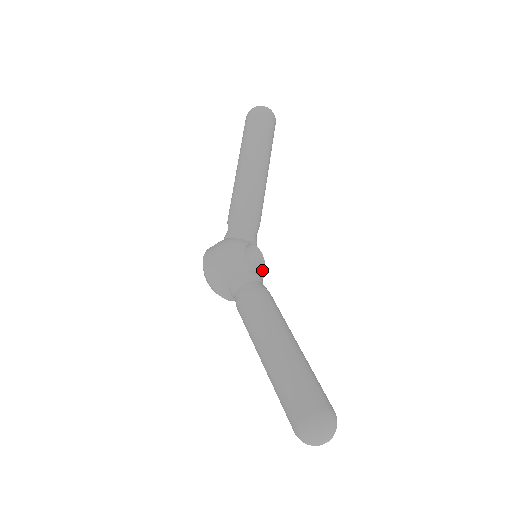
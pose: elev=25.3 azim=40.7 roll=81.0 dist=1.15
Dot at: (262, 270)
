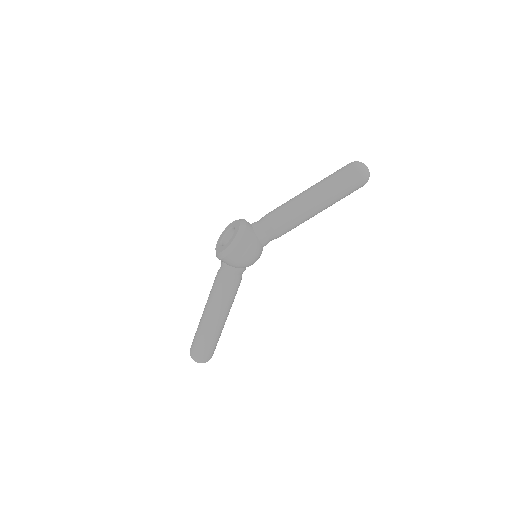
Dot at: occluded
